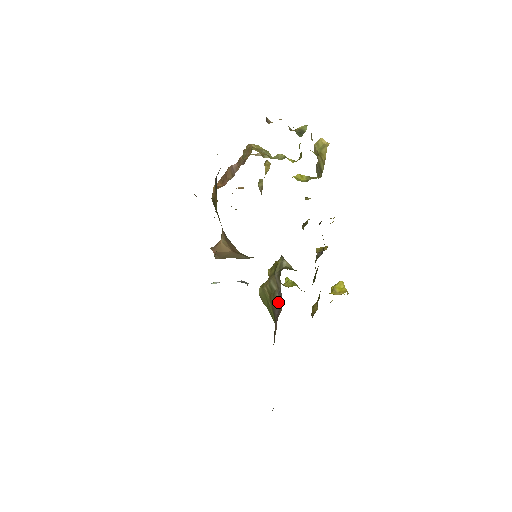
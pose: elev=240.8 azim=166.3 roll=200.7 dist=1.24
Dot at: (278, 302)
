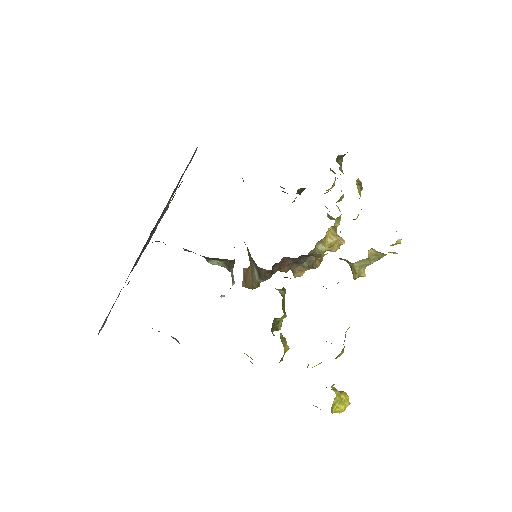
Dot at: occluded
